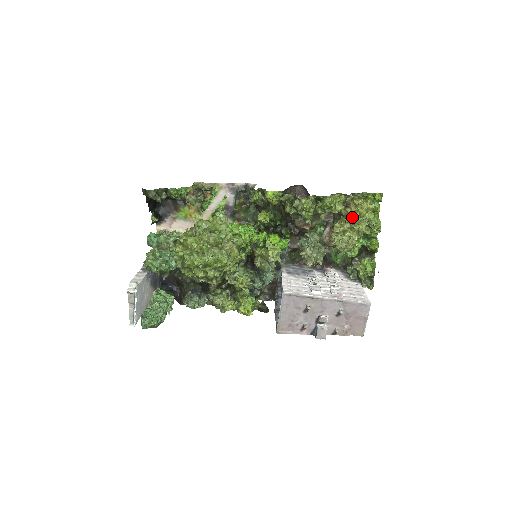
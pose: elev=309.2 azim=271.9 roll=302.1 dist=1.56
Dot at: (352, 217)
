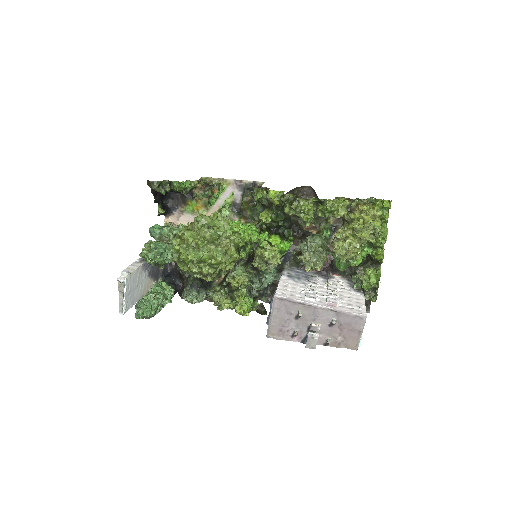
Dot at: (355, 223)
